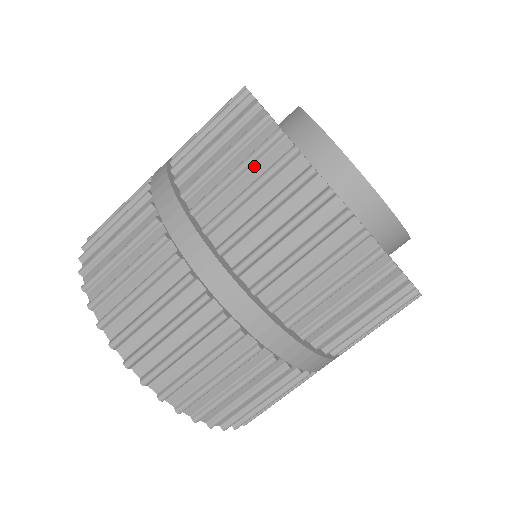
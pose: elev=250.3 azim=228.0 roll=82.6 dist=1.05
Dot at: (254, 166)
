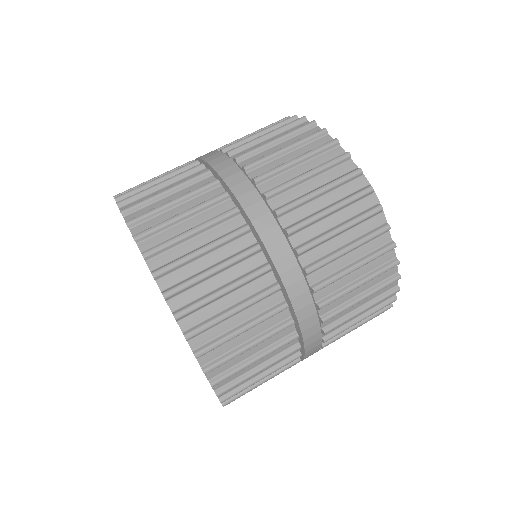
Dot at: (301, 147)
